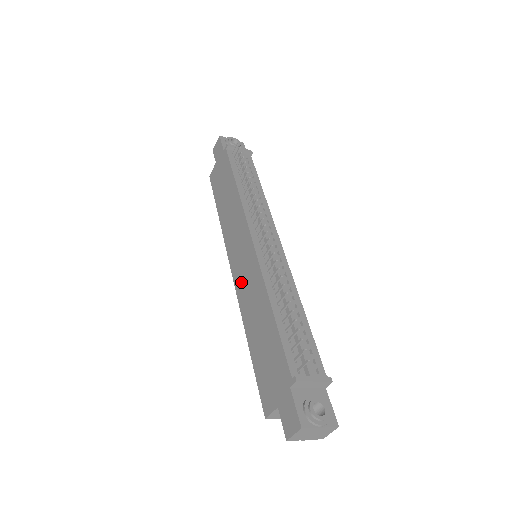
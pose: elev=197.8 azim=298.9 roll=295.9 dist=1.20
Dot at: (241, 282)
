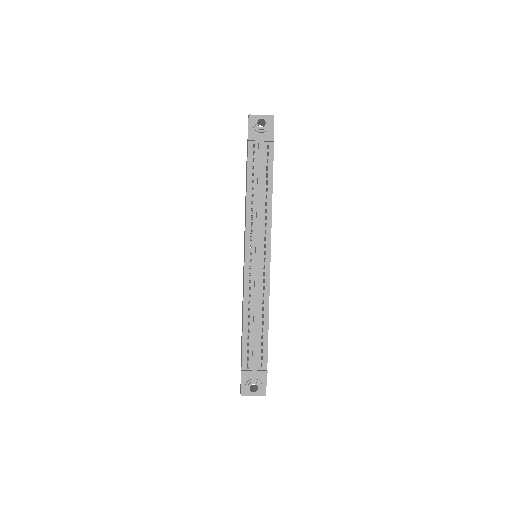
Dot at: (243, 274)
